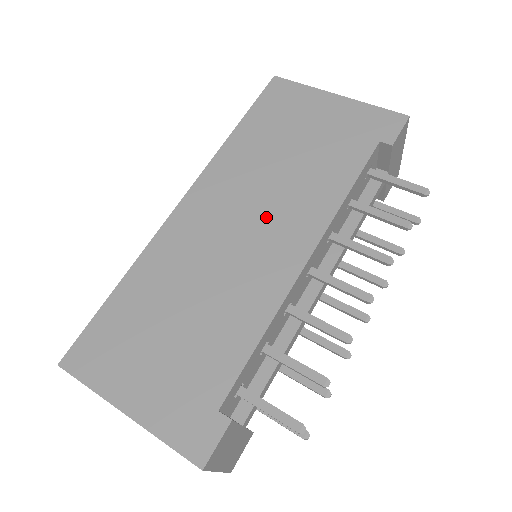
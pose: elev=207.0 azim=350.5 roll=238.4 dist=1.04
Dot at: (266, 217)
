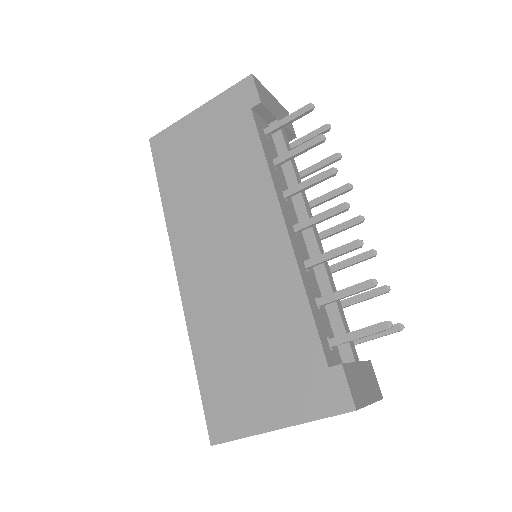
Dot at: (235, 227)
